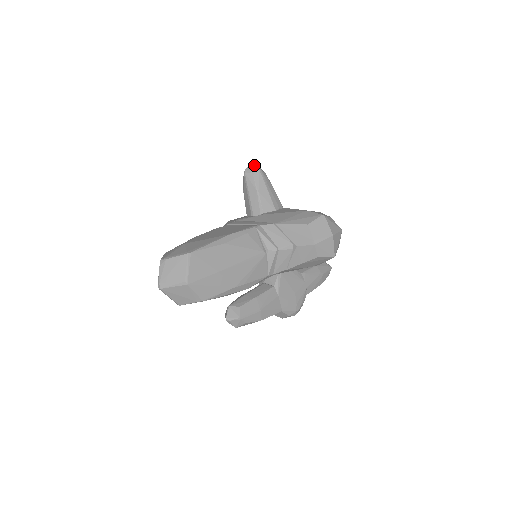
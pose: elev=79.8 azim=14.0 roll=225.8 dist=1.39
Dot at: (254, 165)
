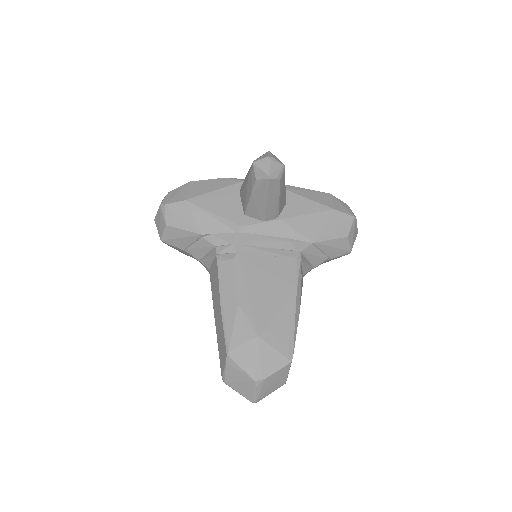
Dot at: (278, 162)
